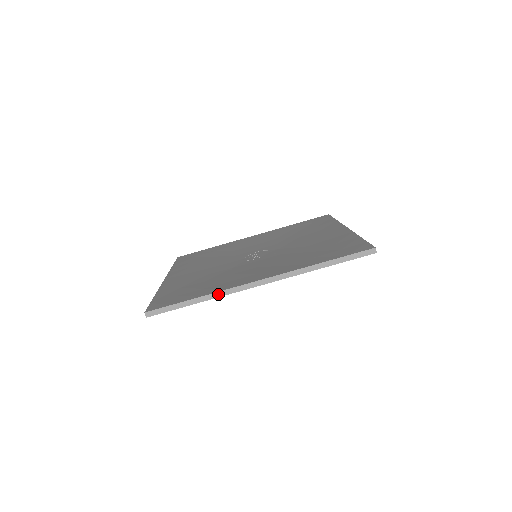
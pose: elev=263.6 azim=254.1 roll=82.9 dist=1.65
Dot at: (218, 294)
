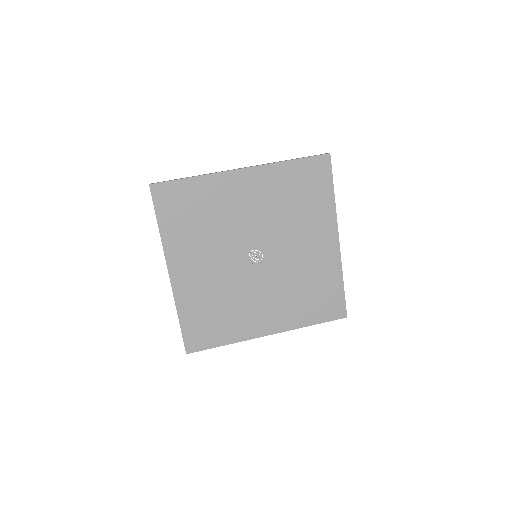
Dot at: (209, 174)
